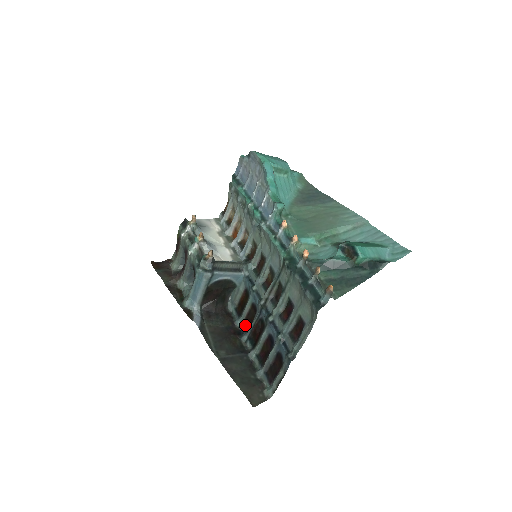
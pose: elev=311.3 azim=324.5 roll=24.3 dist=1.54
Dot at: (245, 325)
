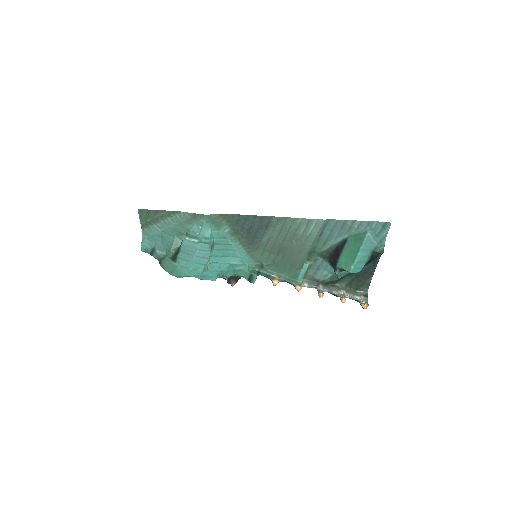
Dot at: occluded
